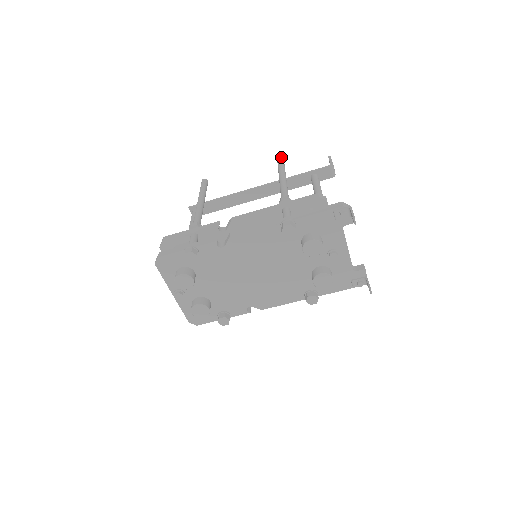
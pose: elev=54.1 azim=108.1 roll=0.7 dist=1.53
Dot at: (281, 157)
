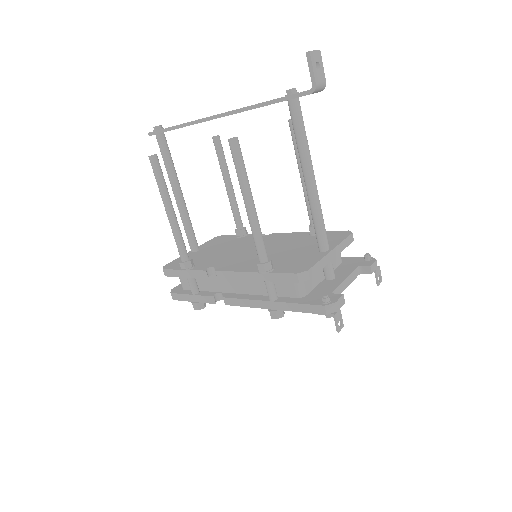
Dot at: (233, 146)
